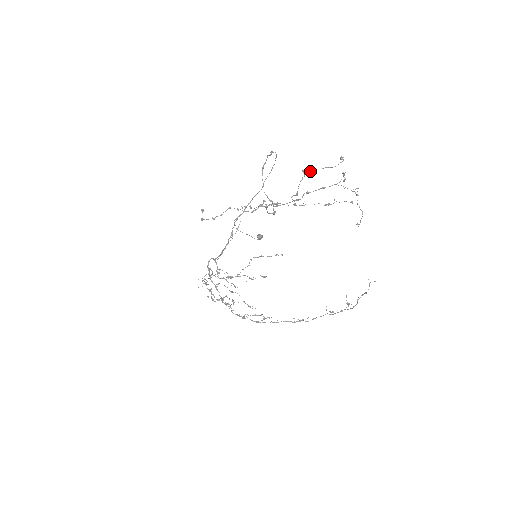
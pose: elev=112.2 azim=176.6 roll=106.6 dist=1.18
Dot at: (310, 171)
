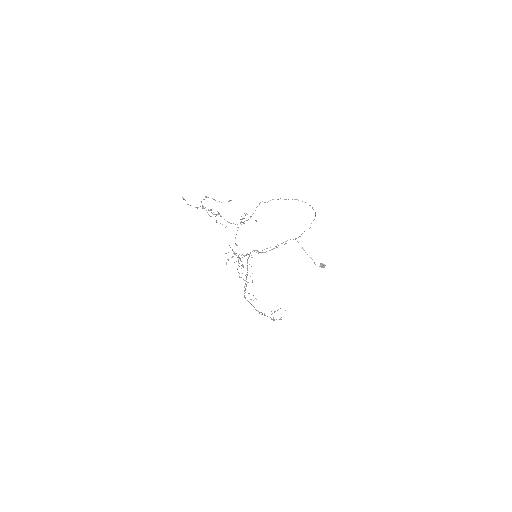
Dot at: occluded
